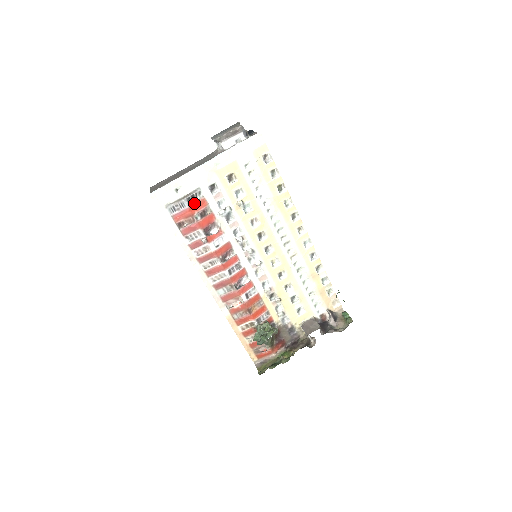
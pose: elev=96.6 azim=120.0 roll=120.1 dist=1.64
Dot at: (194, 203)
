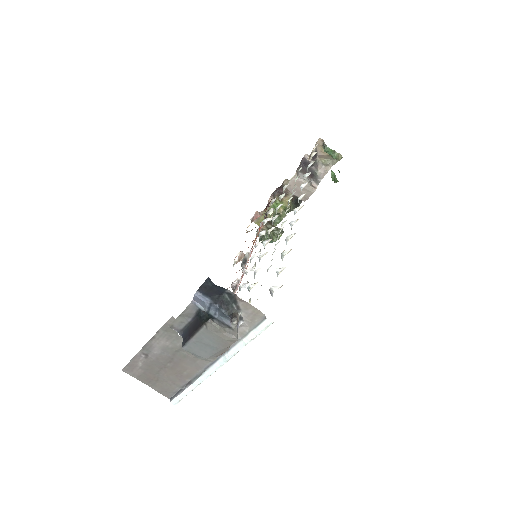
Dot at: occluded
